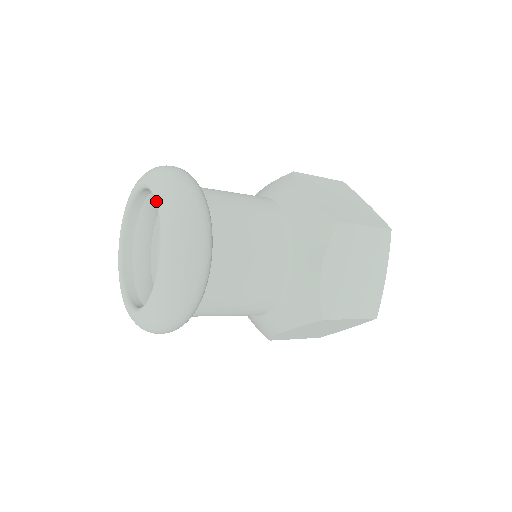
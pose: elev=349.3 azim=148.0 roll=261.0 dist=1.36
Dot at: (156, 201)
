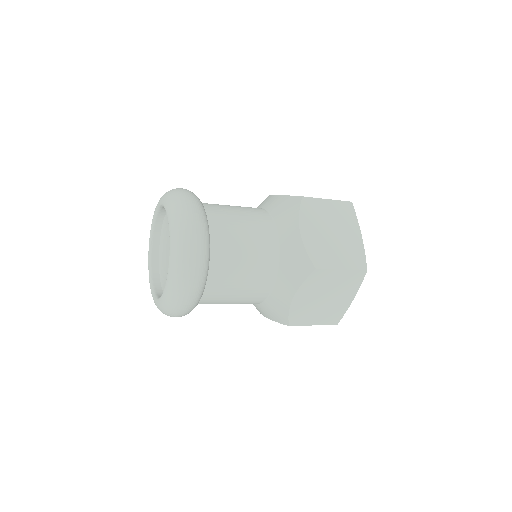
Dot at: (163, 204)
